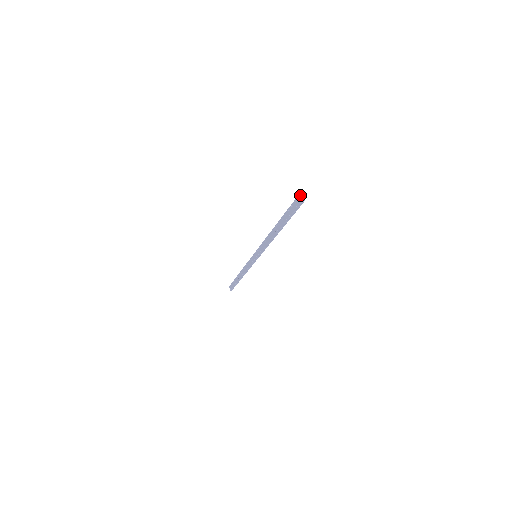
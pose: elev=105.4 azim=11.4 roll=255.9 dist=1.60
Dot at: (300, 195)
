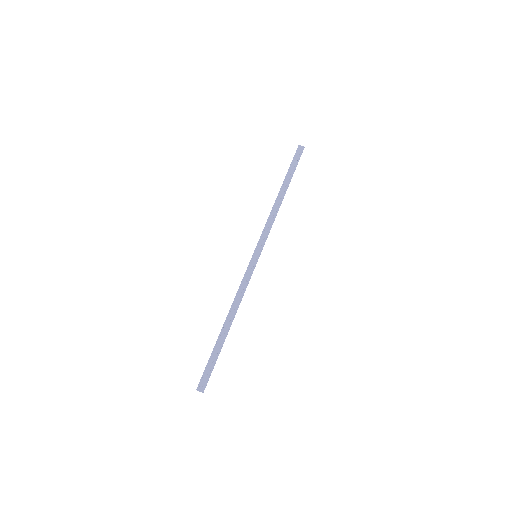
Dot at: (300, 146)
